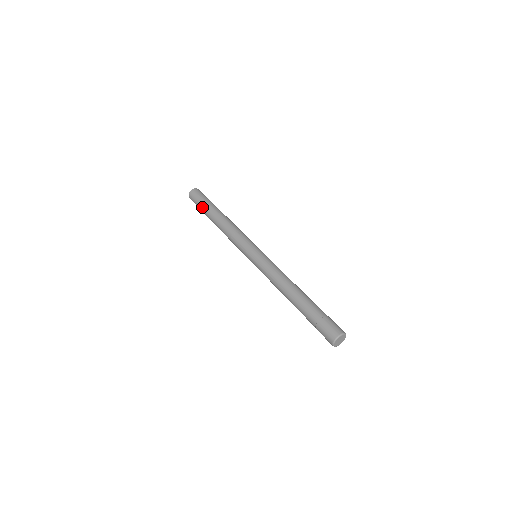
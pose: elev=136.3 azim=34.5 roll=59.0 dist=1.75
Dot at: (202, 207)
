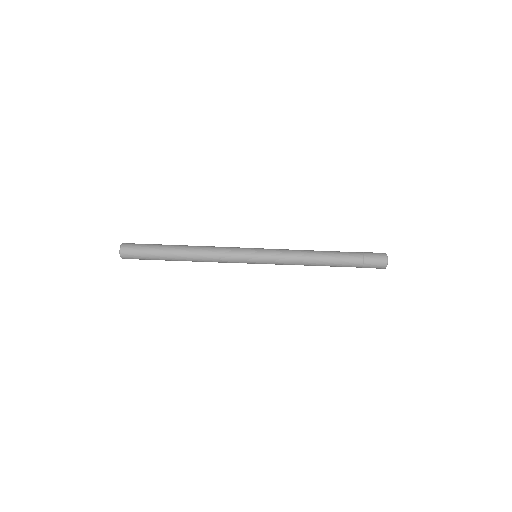
Dot at: (153, 251)
